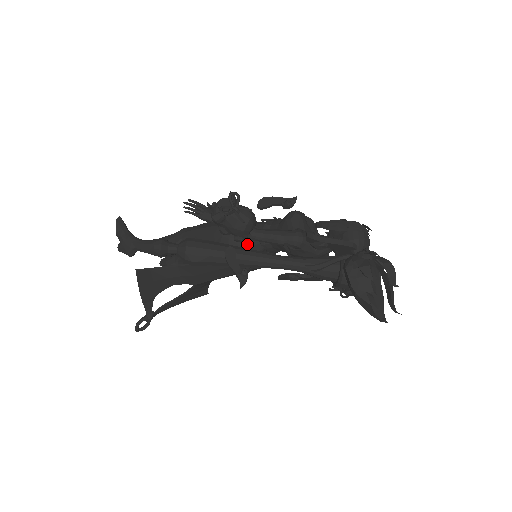
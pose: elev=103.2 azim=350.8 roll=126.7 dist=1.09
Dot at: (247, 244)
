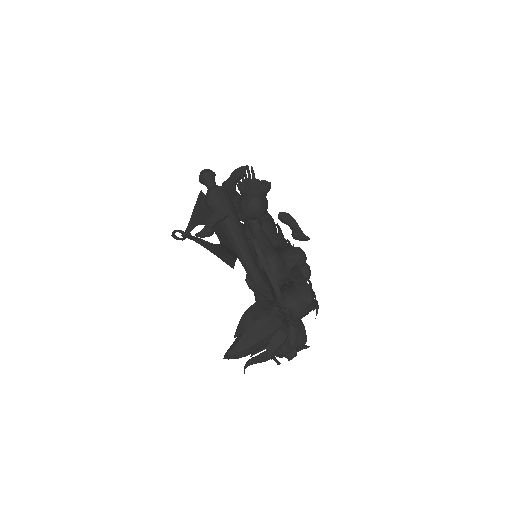
Dot at: occluded
